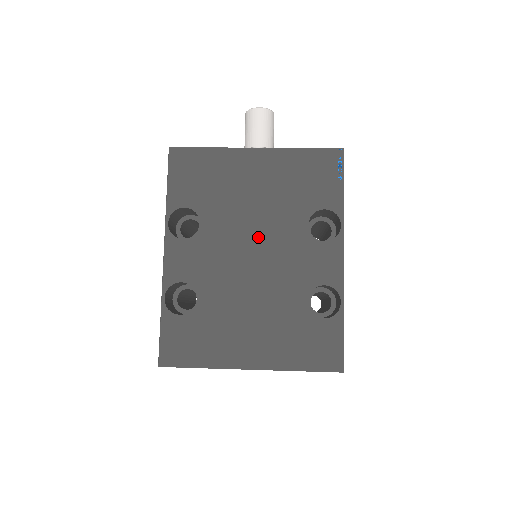
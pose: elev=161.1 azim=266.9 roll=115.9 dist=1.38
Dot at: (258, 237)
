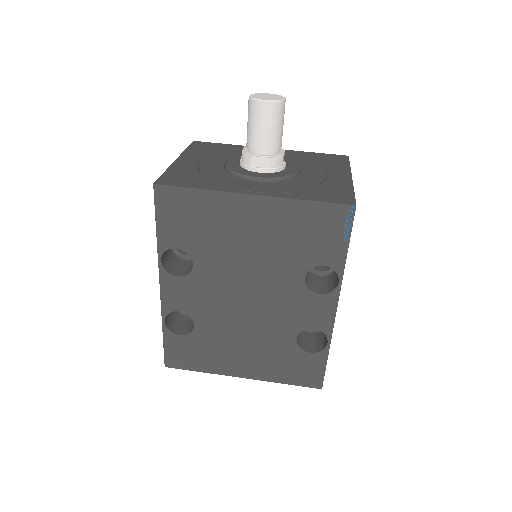
Dot at: (252, 283)
